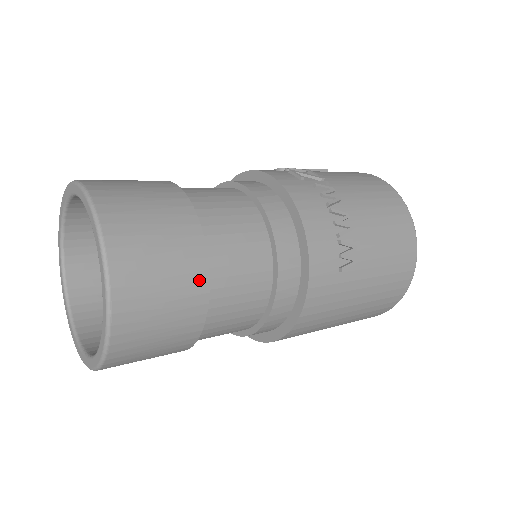
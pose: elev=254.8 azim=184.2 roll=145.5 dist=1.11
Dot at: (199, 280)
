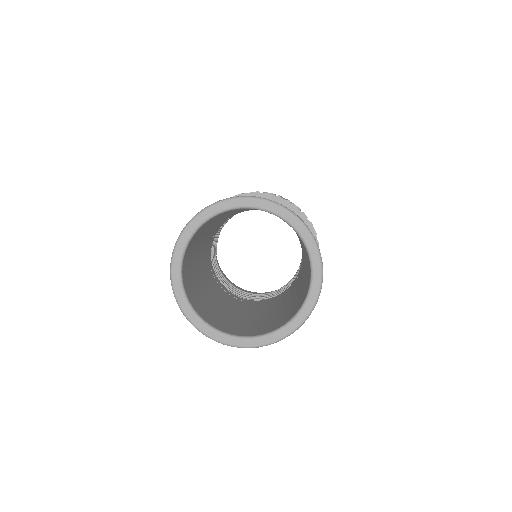
Dot at: occluded
